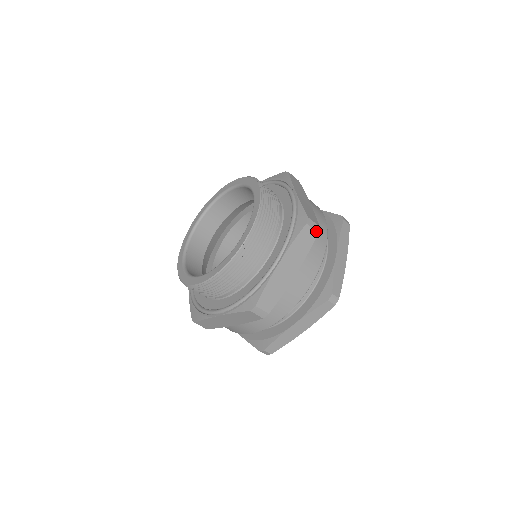
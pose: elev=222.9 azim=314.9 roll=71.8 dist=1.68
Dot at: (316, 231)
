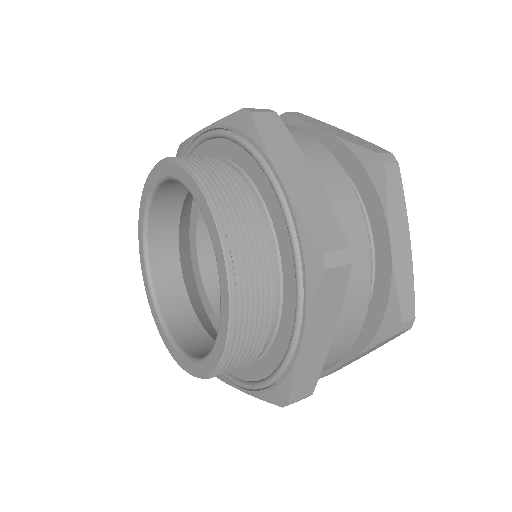
Dot at: (347, 264)
